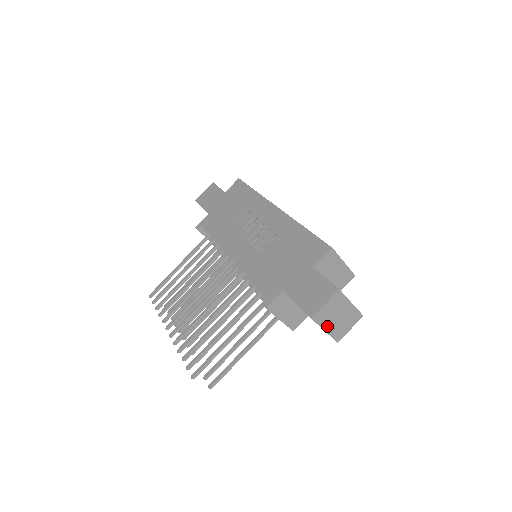
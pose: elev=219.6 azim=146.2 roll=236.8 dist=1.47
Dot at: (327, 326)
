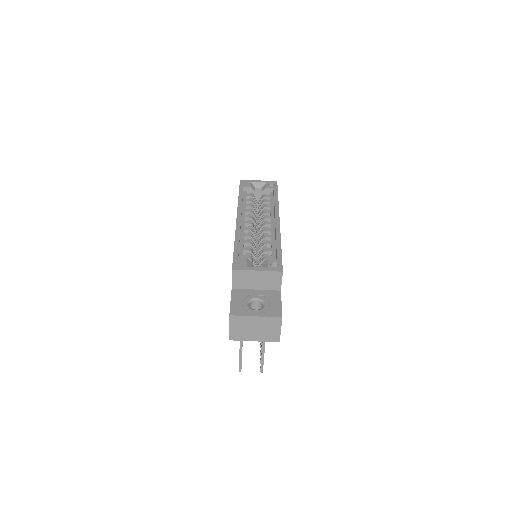
Dot at: (252, 338)
